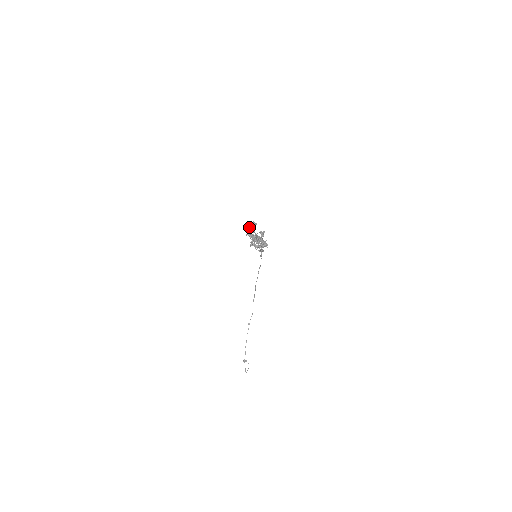
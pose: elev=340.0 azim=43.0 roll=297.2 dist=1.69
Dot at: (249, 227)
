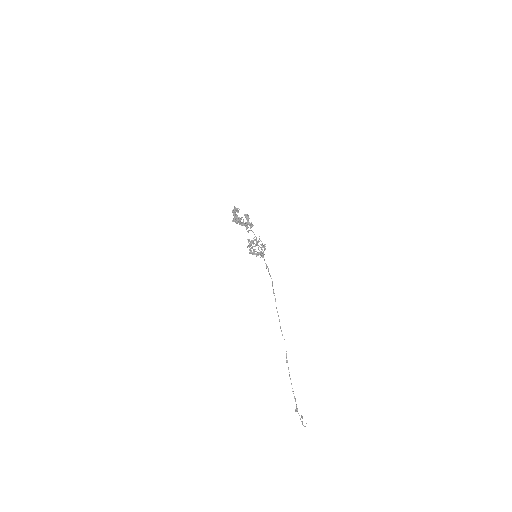
Dot at: occluded
